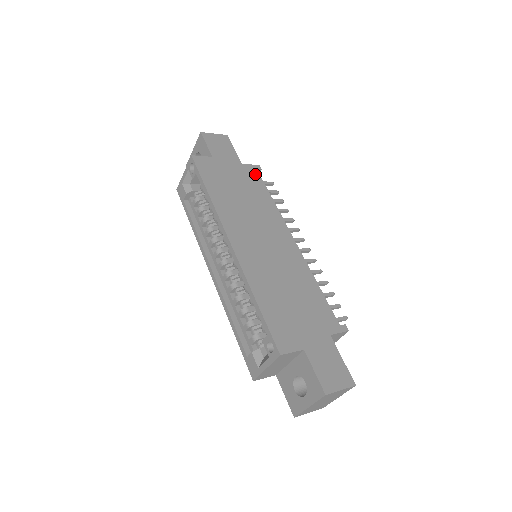
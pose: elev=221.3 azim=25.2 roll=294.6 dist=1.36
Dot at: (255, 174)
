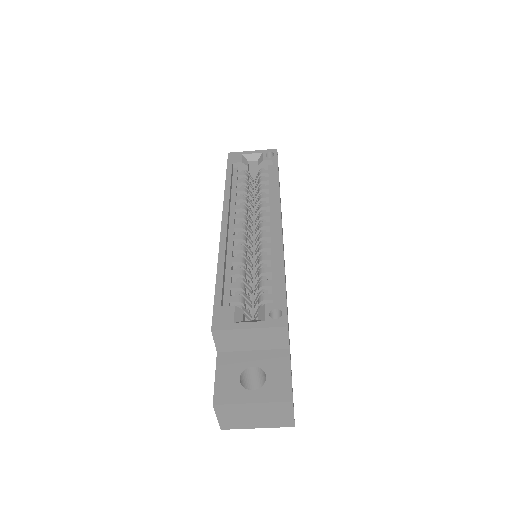
Dot at: occluded
